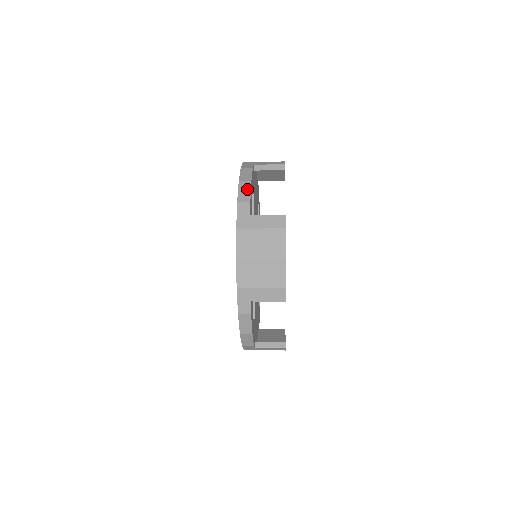
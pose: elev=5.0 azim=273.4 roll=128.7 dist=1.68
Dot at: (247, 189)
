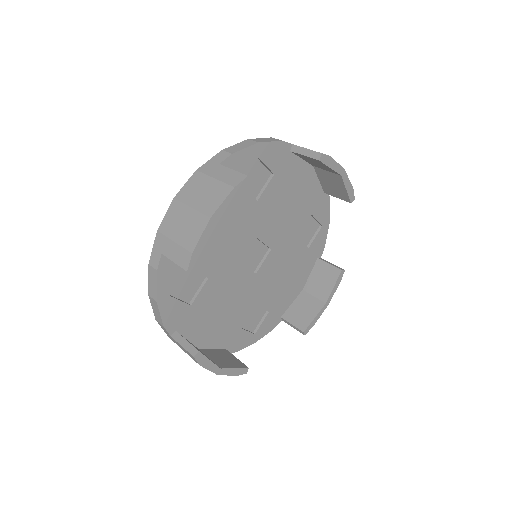
Dot at: (157, 310)
